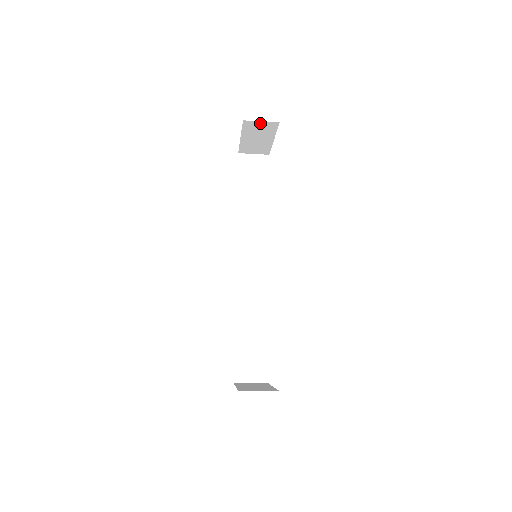
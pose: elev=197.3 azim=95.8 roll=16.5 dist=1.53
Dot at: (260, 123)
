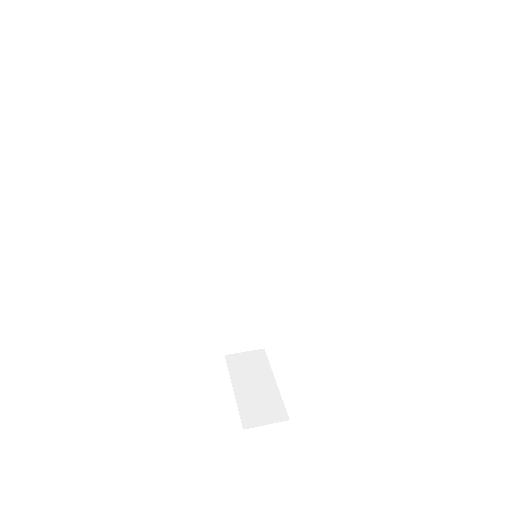
Dot at: occluded
